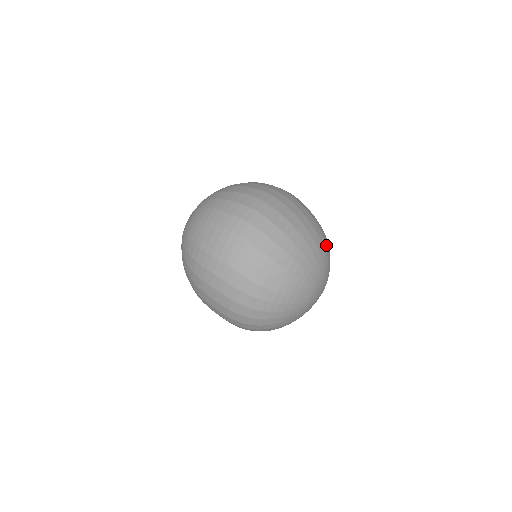
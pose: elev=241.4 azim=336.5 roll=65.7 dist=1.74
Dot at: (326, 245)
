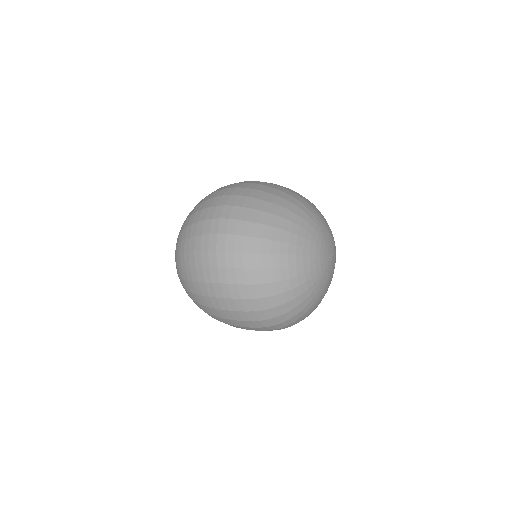
Dot at: (309, 208)
